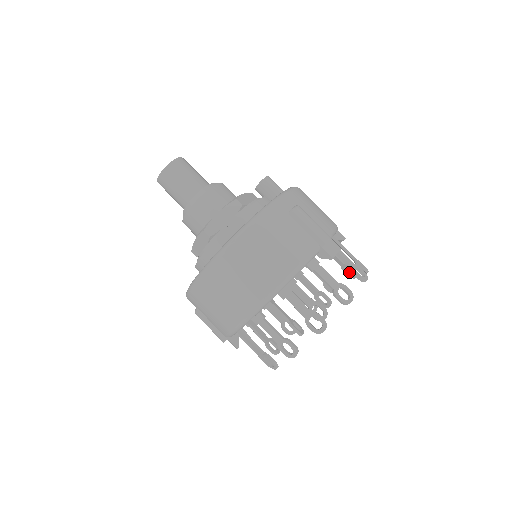
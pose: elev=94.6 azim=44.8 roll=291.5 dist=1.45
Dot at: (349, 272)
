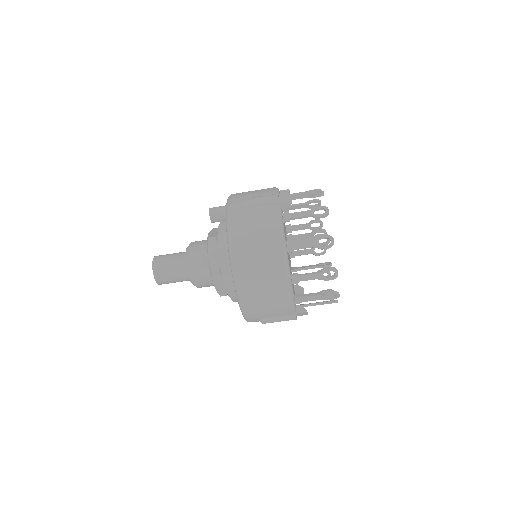
Dot at: (314, 205)
